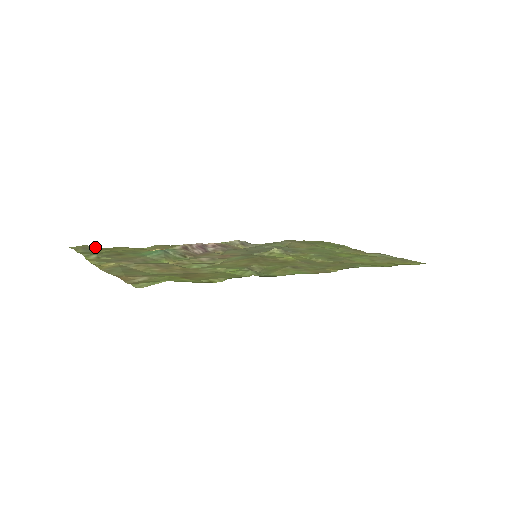
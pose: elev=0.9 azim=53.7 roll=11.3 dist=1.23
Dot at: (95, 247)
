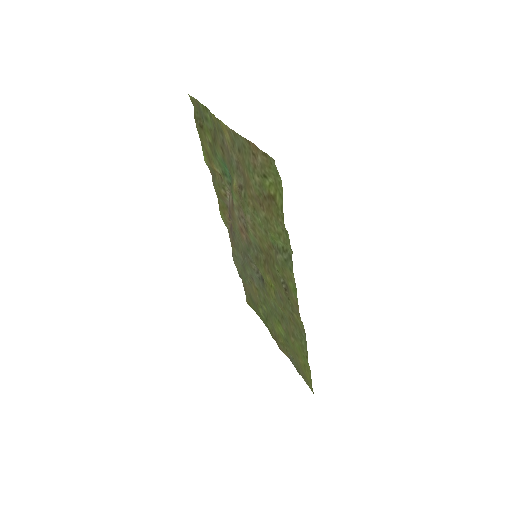
Dot at: occluded
